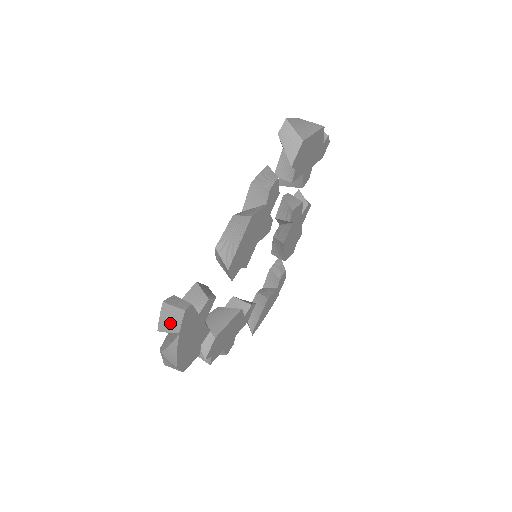
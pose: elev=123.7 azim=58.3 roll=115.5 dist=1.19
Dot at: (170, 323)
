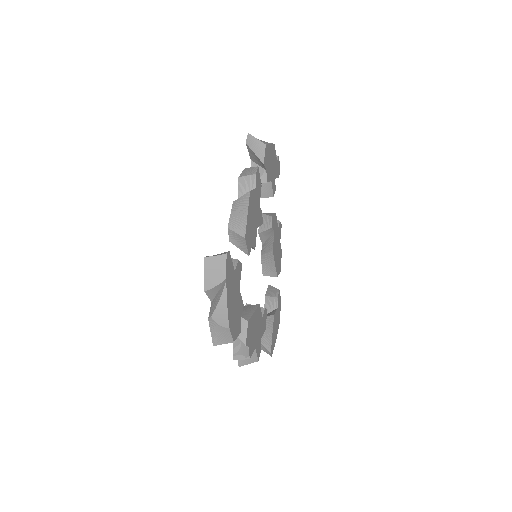
Dot at: (215, 274)
